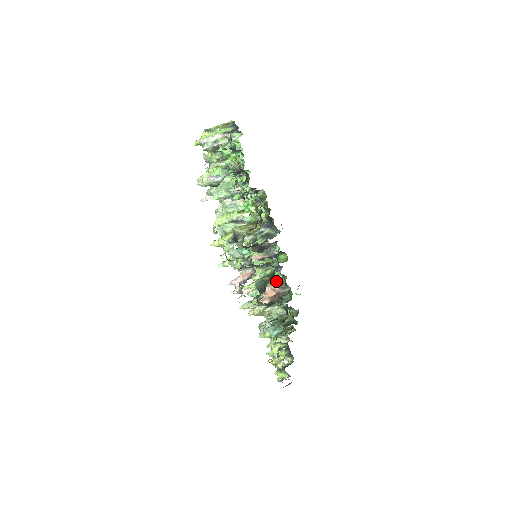
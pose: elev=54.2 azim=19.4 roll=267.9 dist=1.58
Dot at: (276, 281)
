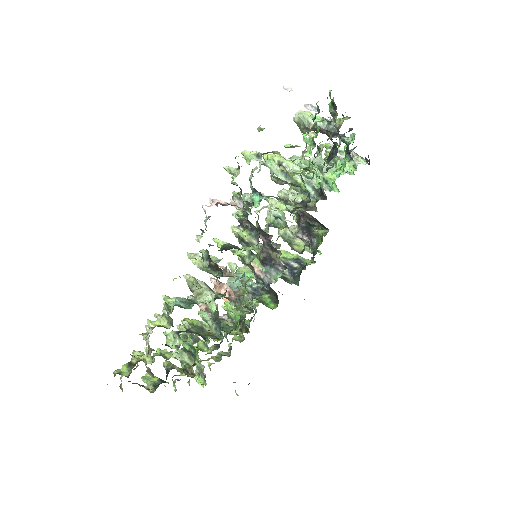
Dot at: (243, 275)
